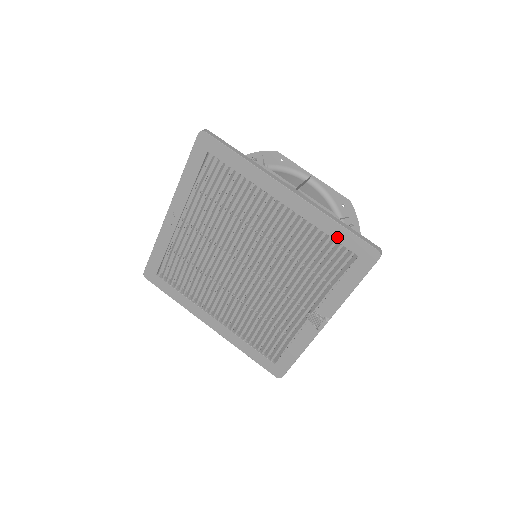
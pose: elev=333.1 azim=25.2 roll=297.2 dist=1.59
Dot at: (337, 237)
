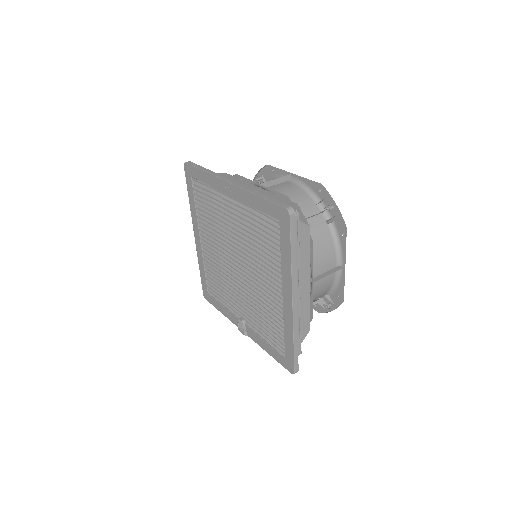
Dot at: (287, 343)
